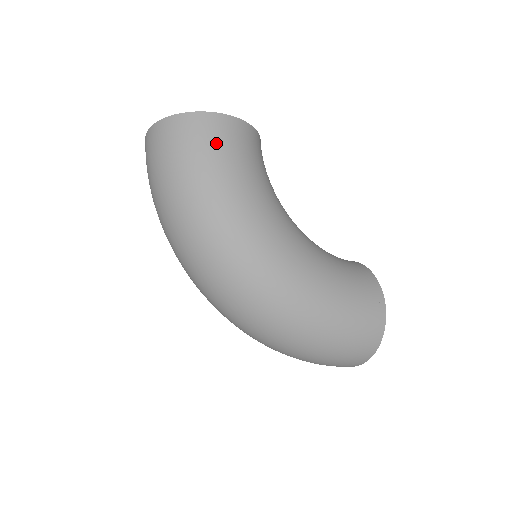
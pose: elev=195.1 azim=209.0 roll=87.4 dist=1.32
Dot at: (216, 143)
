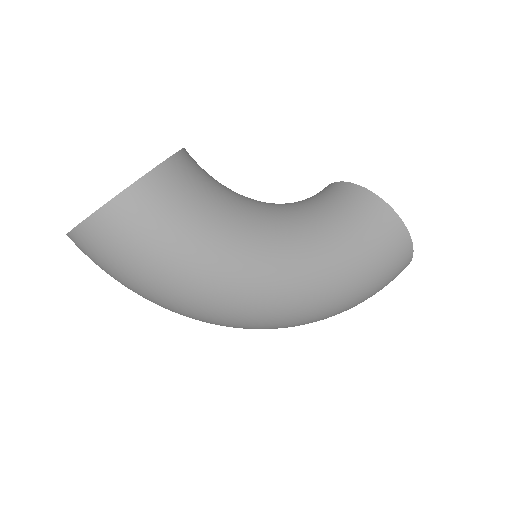
Dot at: (153, 223)
